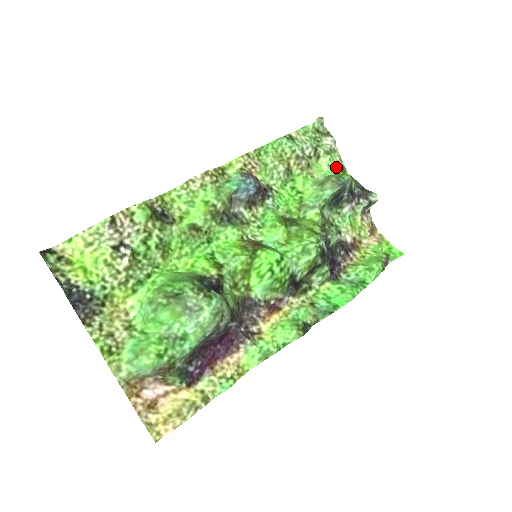
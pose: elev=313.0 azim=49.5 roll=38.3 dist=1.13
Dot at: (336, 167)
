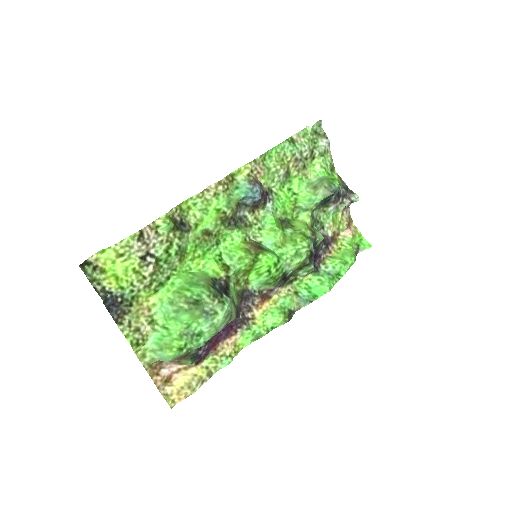
Dot at: (327, 167)
